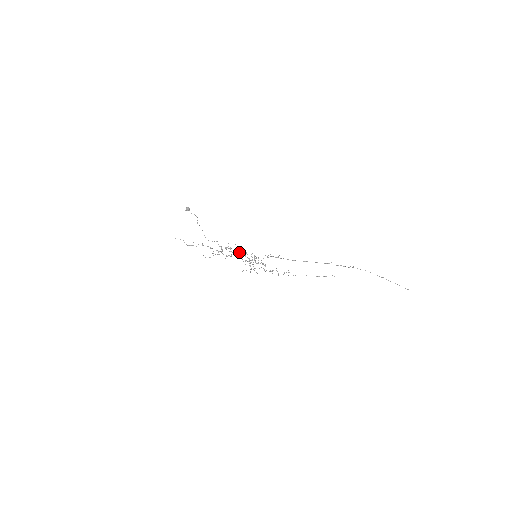
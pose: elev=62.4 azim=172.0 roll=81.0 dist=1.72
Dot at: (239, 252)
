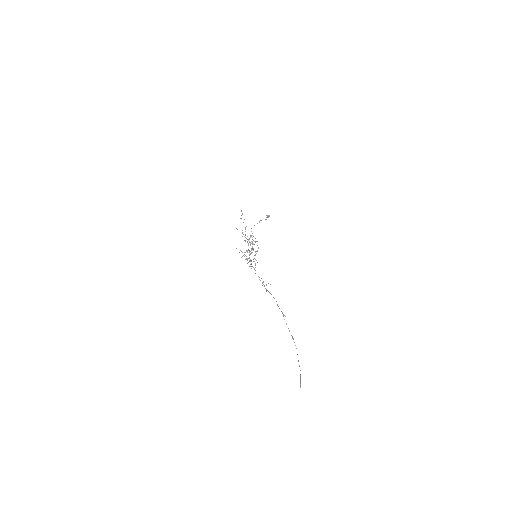
Dot at: (253, 243)
